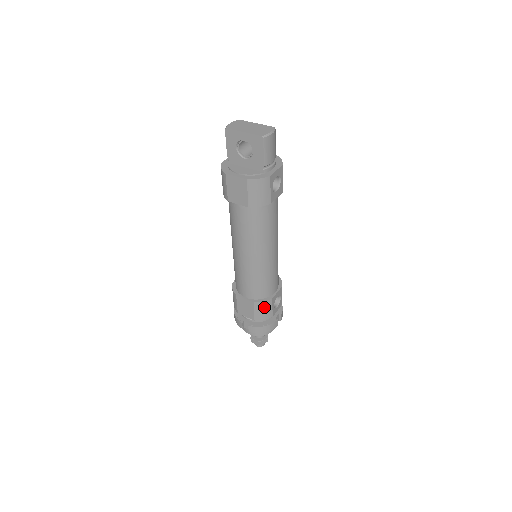
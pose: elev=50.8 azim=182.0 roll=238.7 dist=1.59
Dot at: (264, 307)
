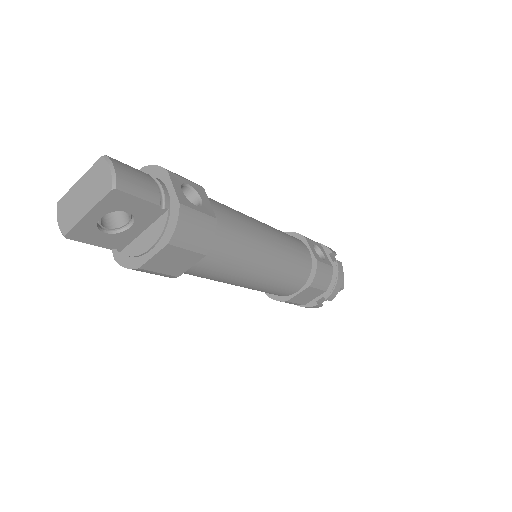
Dot at: (320, 275)
